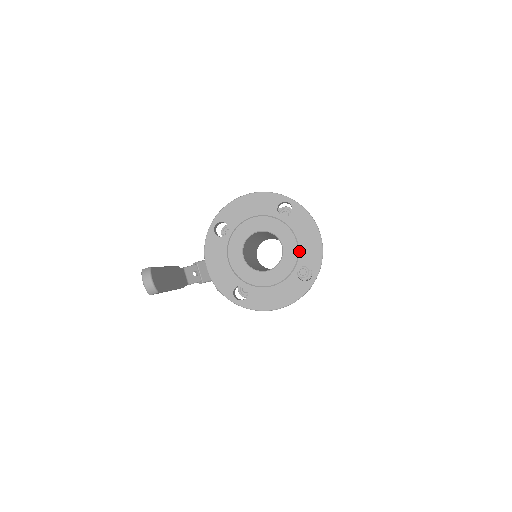
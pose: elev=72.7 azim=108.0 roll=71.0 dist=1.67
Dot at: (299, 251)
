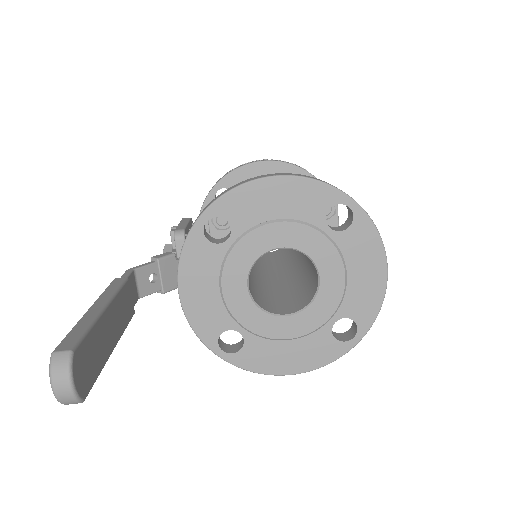
Dot at: (345, 293)
